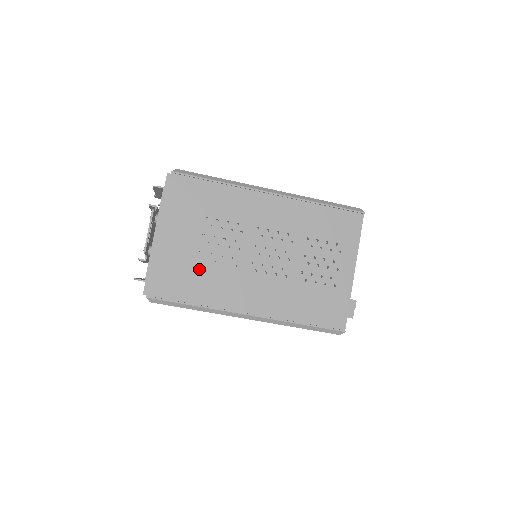
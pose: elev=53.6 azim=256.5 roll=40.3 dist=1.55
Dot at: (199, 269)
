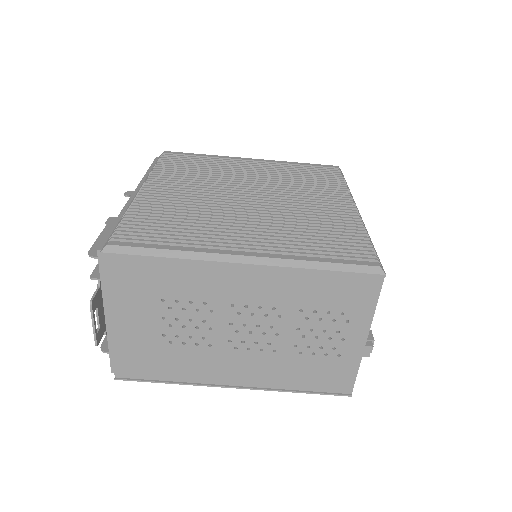
Dot at: (167, 351)
